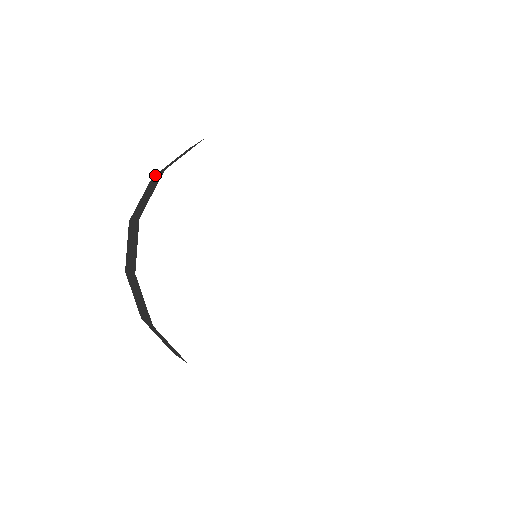
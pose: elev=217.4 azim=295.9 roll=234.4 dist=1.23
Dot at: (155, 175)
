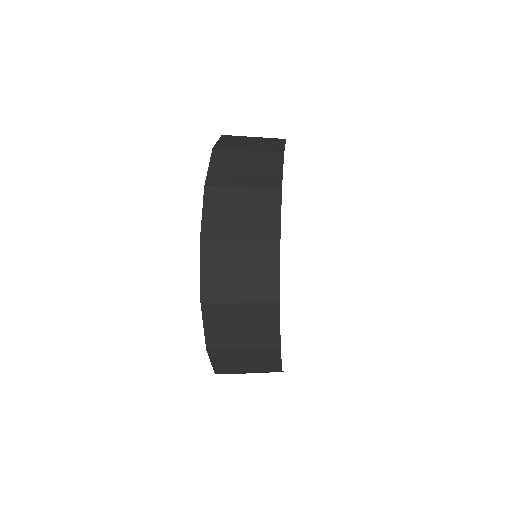
Dot at: (226, 186)
